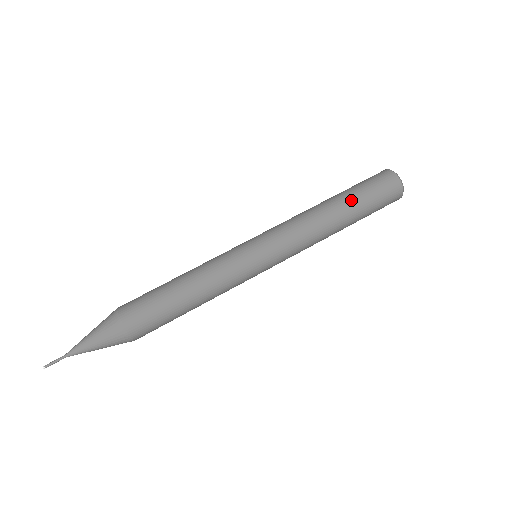
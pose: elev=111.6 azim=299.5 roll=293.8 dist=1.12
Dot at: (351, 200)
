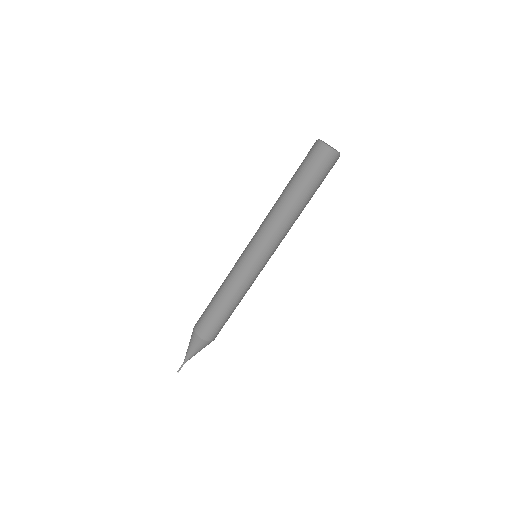
Dot at: (306, 192)
